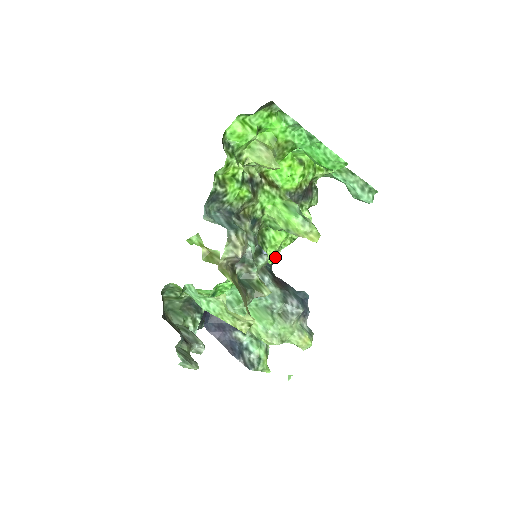
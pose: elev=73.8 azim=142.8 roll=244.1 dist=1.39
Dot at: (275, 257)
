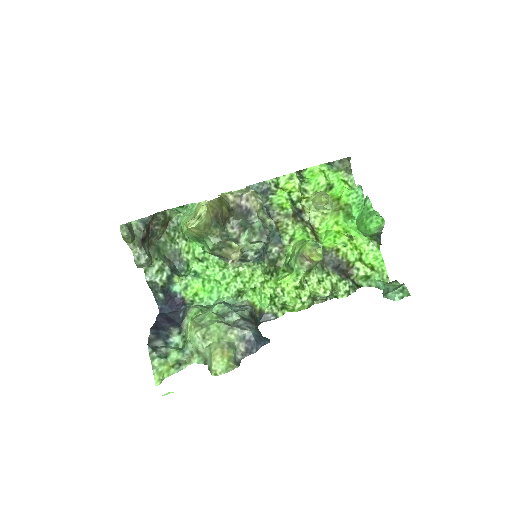
Dot at: (271, 296)
